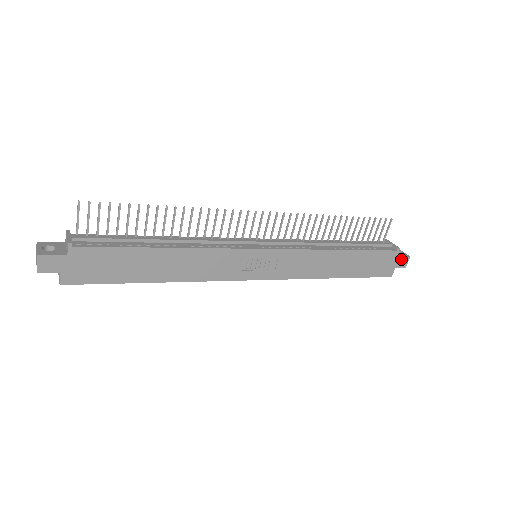
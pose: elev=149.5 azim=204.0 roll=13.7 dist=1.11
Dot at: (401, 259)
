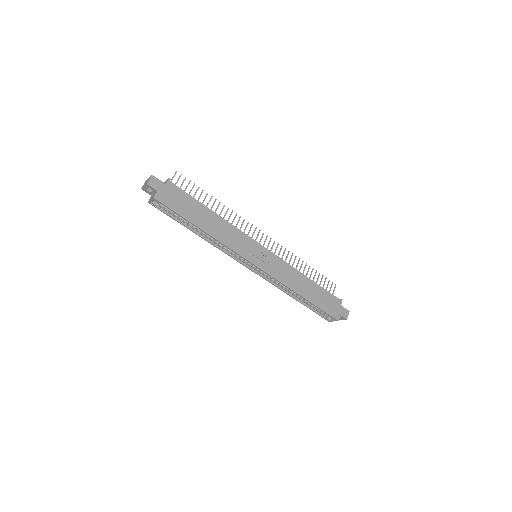
Dot at: (344, 309)
